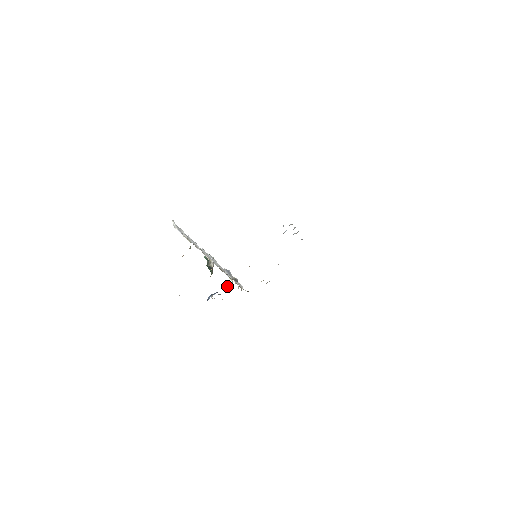
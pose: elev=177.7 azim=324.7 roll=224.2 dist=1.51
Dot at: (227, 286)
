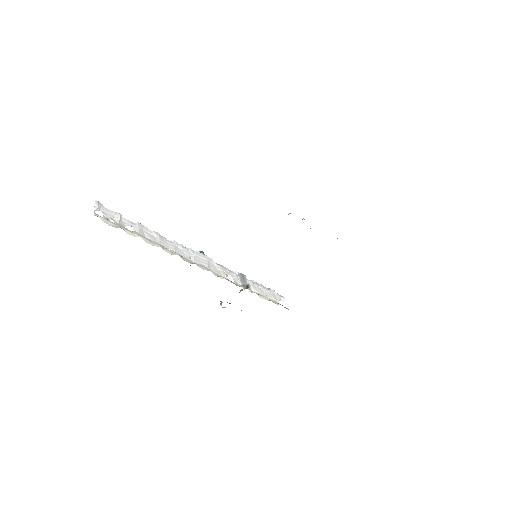
Dot at: occluded
